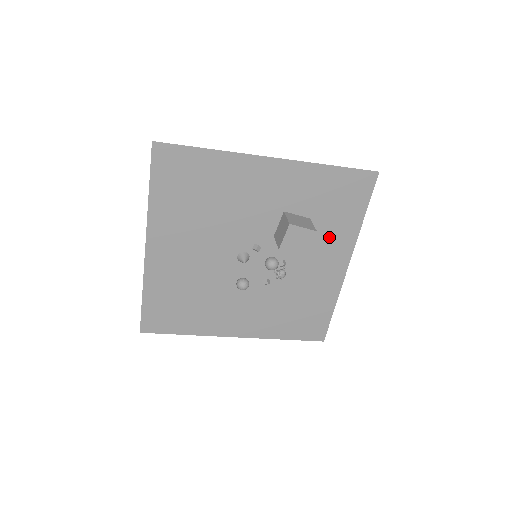
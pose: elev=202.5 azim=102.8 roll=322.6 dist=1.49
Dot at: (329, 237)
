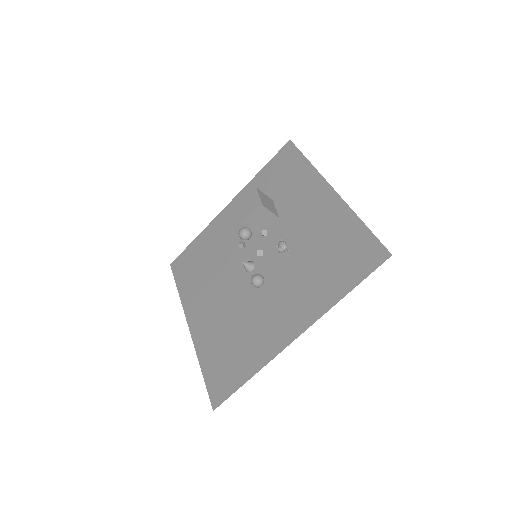
Dot at: (296, 193)
